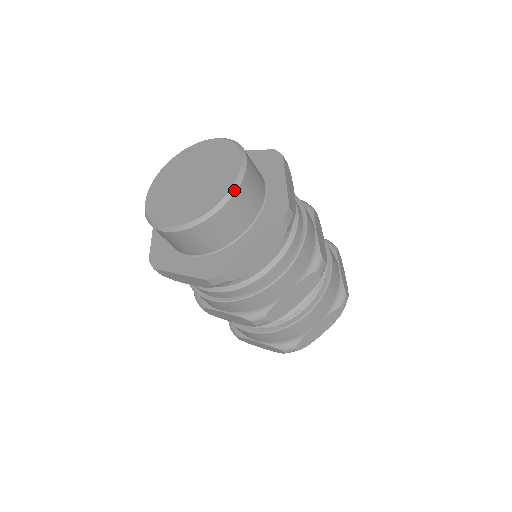
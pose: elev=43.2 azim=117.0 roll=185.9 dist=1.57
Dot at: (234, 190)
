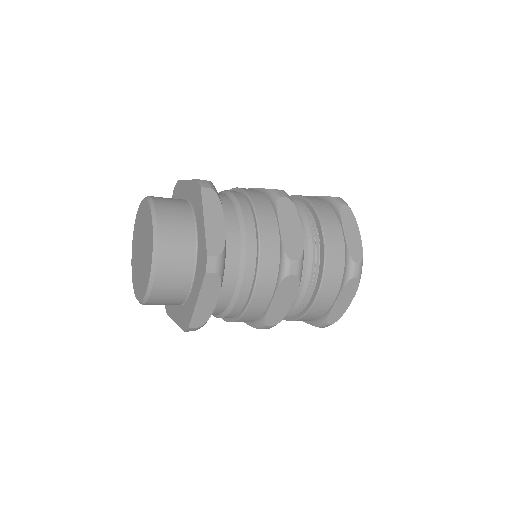
Dot at: (153, 210)
